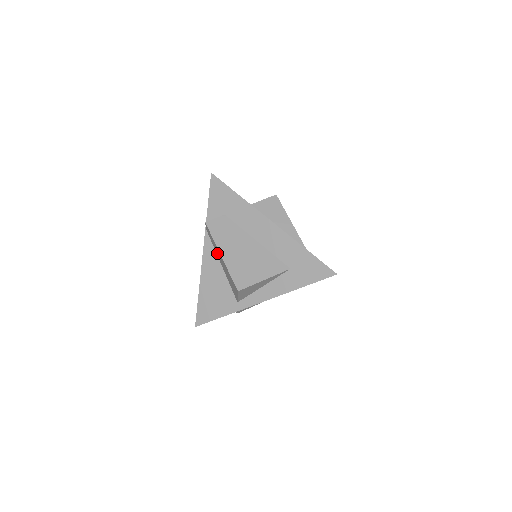
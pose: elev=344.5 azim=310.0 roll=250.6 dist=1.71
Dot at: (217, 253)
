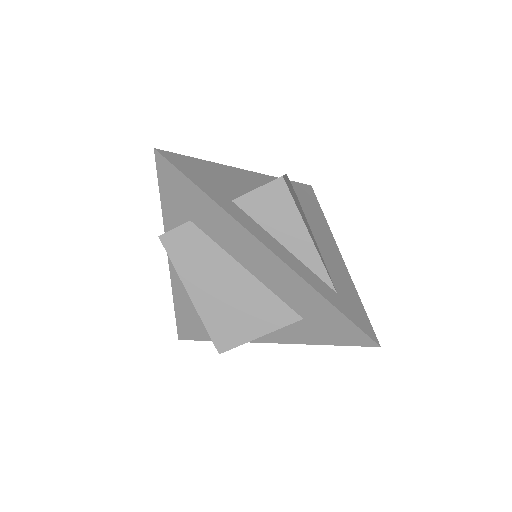
Dot at: occluded
